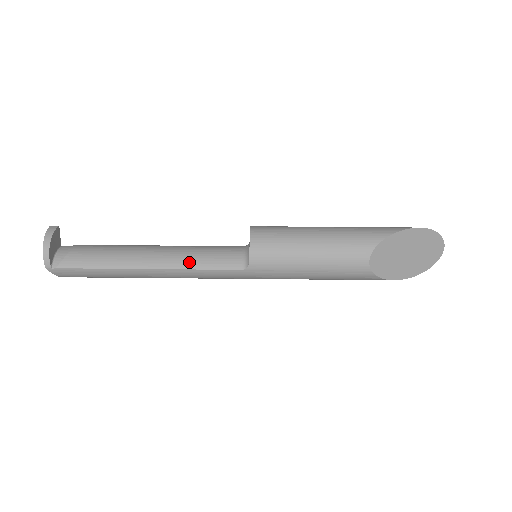
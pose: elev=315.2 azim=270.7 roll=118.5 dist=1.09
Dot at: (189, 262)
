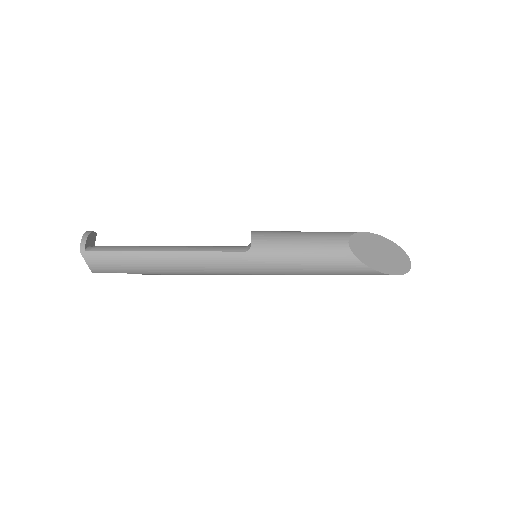
Dot at: (201, 248)
